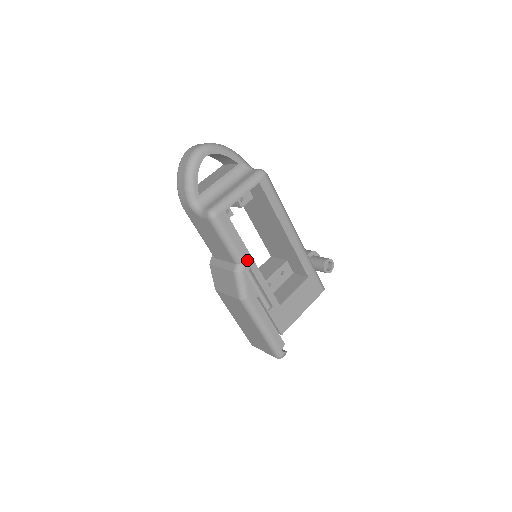
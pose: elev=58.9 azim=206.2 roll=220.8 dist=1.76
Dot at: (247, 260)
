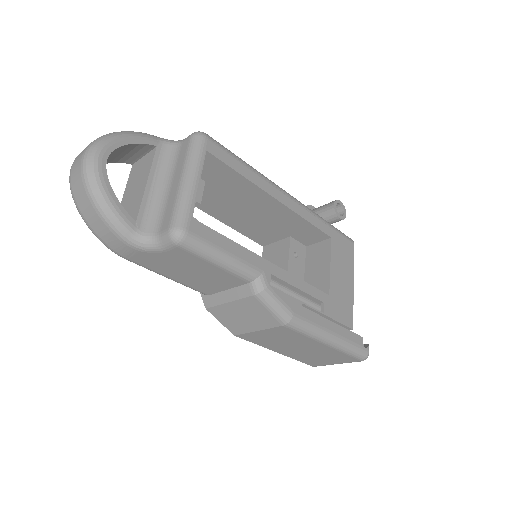
Dot at: (261, 267)
